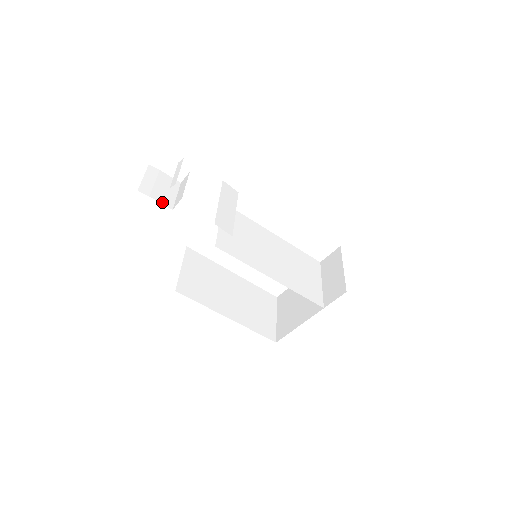
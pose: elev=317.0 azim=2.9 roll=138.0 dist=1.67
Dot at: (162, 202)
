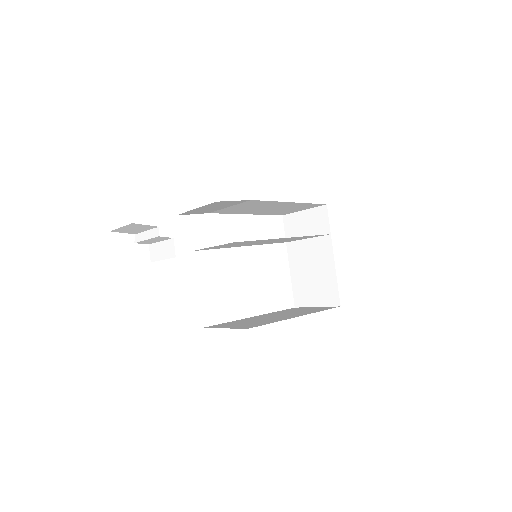
Dot at: occluded
